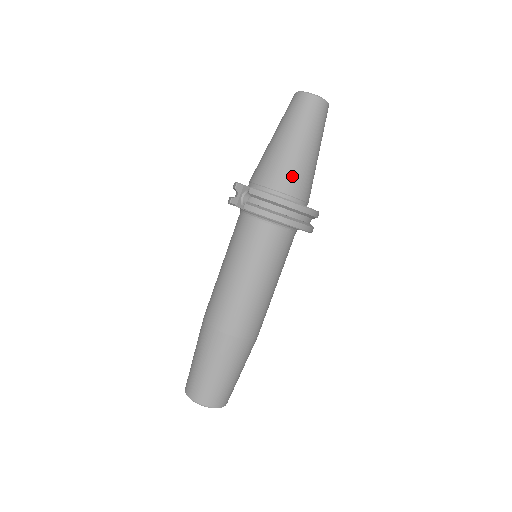
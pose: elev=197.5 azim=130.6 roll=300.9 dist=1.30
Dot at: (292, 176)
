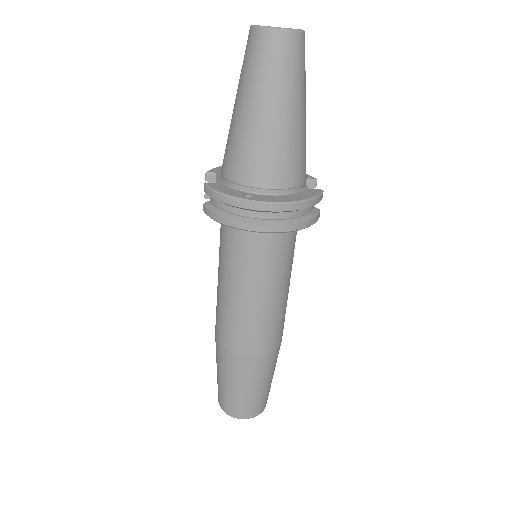
Dot at: (250, 160)
